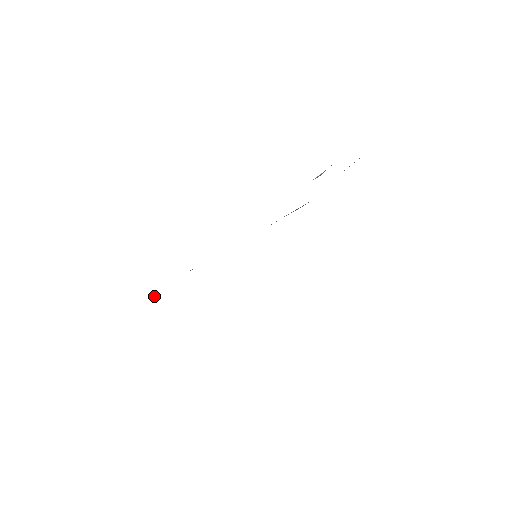
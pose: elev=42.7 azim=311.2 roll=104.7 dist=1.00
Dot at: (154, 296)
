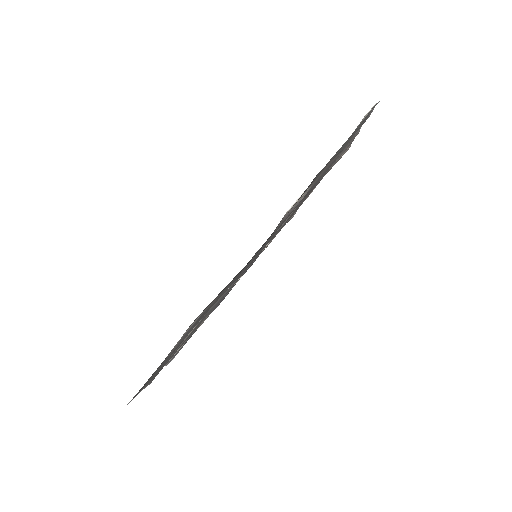
Dot at: occluded
